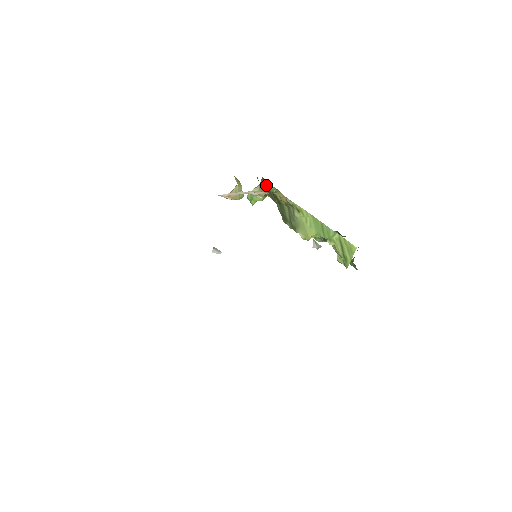
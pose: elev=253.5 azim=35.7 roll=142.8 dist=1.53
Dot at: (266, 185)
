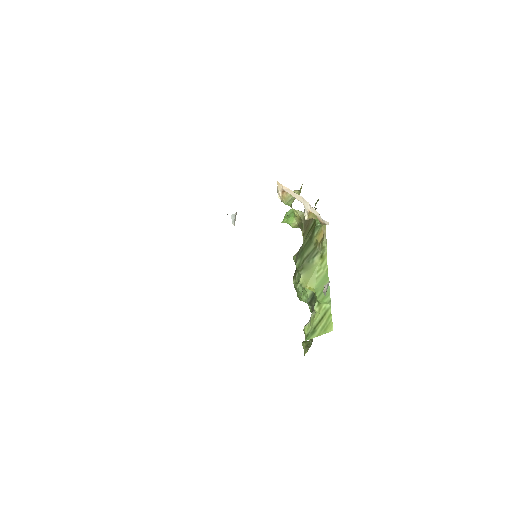
Dot at: occluded
